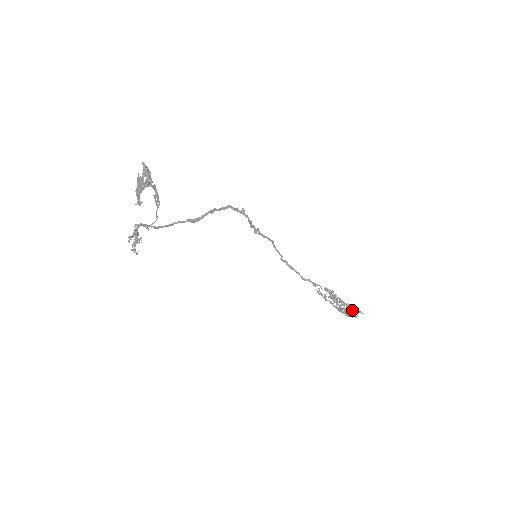
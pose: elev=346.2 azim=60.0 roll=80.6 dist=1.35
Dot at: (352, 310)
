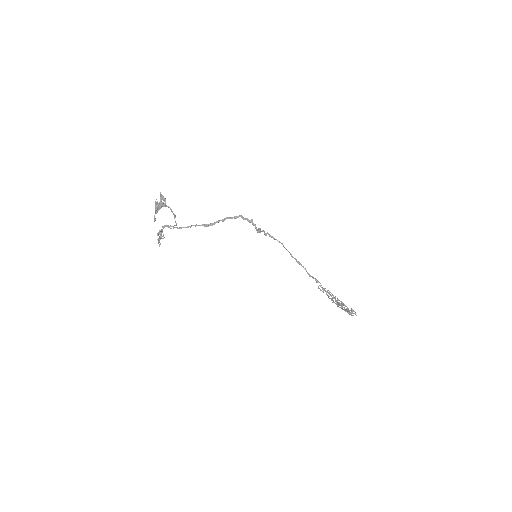
Dot at: (347, 310)
